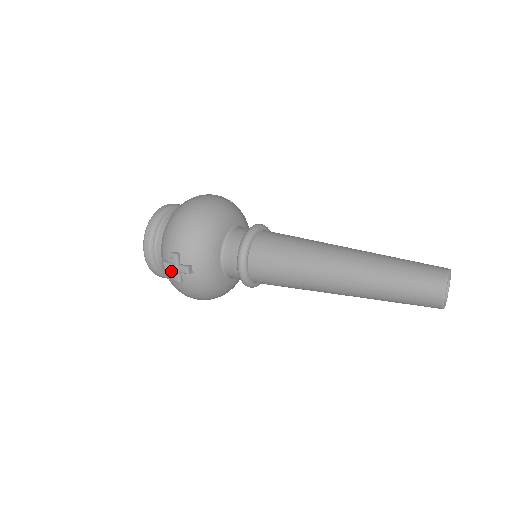
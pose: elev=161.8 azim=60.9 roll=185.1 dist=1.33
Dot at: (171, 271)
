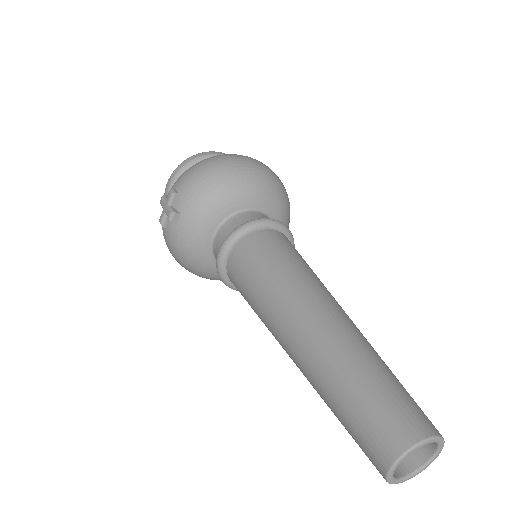
Dot at: occluded
